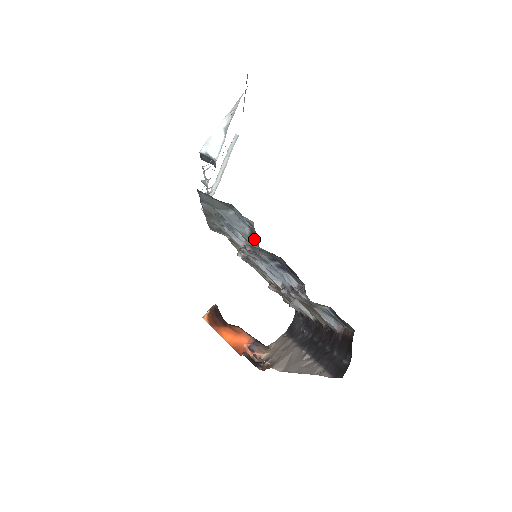
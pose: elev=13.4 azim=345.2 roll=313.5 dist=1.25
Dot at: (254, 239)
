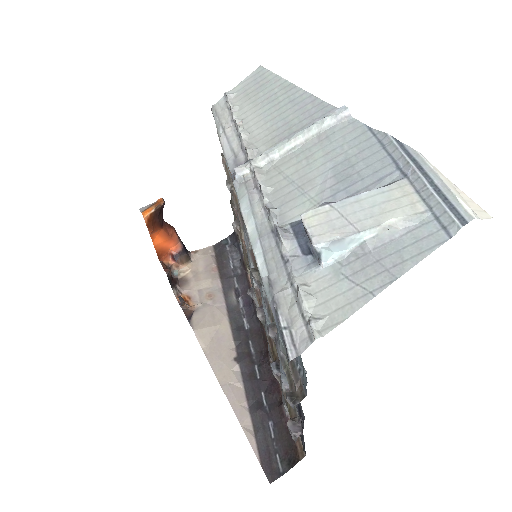
Dot at: (292, 376)
